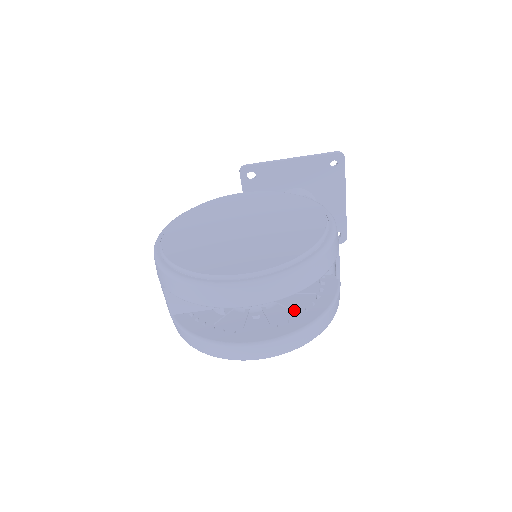
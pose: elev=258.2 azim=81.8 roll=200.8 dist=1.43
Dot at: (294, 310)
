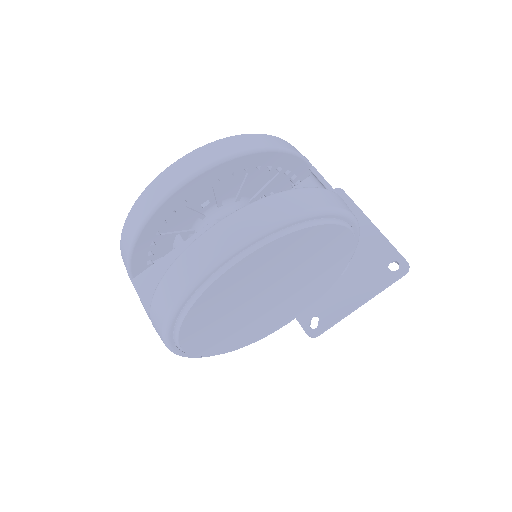
Dot at: occluded
